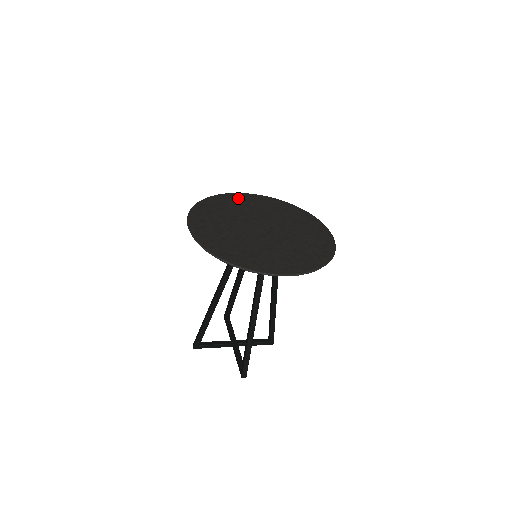
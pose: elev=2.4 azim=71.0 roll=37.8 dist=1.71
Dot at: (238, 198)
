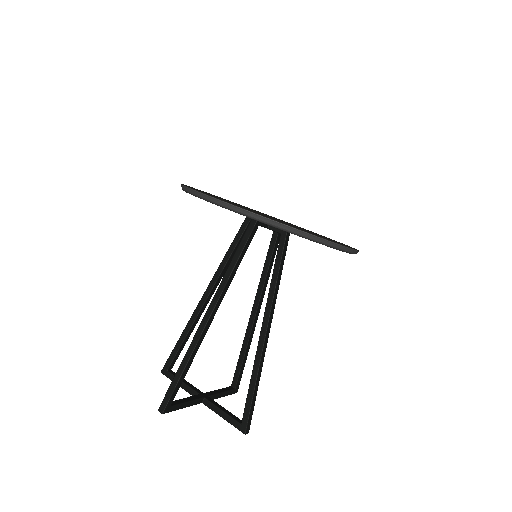
Dot at: occluded
